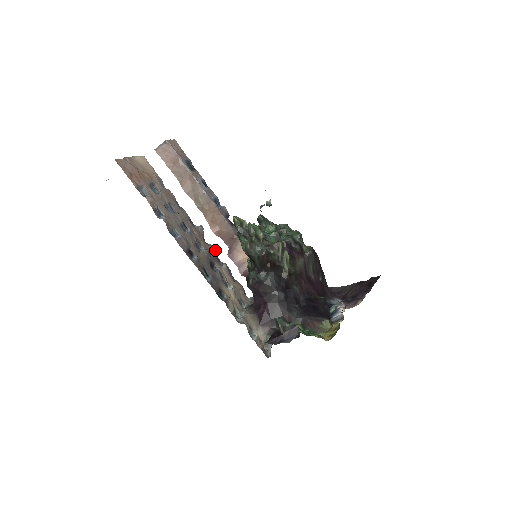
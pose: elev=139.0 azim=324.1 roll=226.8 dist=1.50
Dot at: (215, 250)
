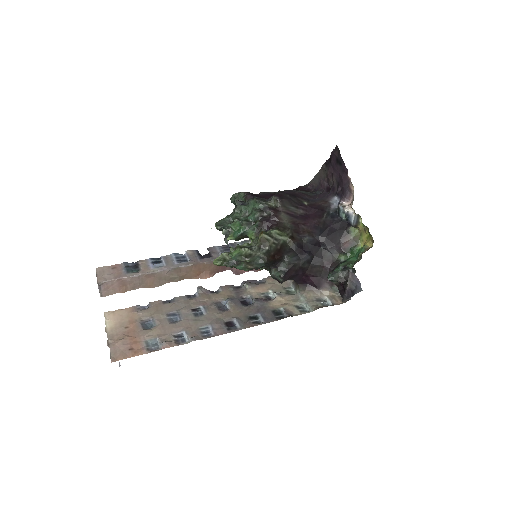
Dot at: (227, 286)
